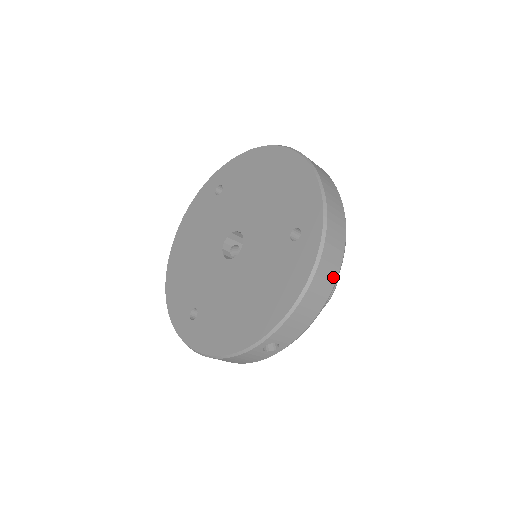
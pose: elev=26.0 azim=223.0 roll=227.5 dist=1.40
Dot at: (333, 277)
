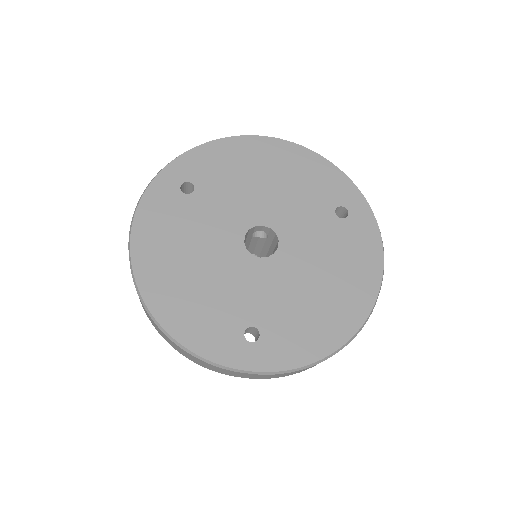
Dot at: occluded
